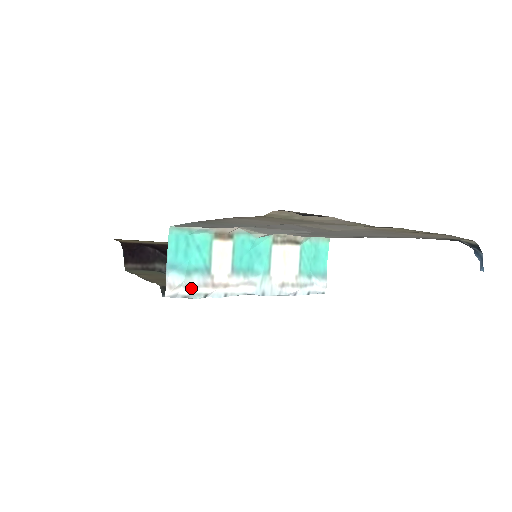
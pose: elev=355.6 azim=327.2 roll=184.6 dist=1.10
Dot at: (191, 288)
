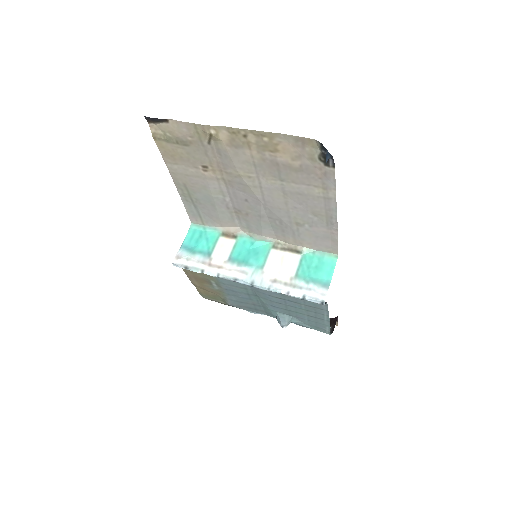
Dot at: (193, 263)
